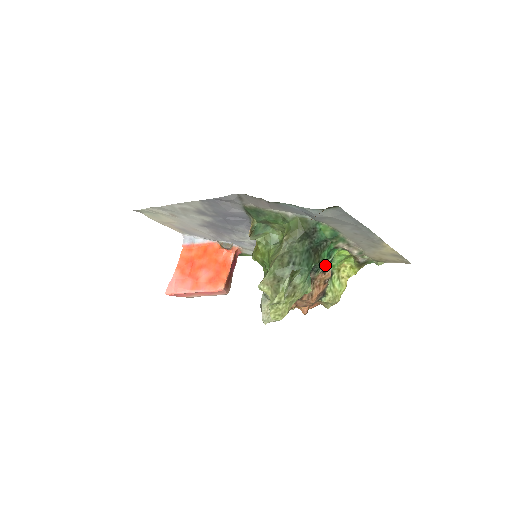
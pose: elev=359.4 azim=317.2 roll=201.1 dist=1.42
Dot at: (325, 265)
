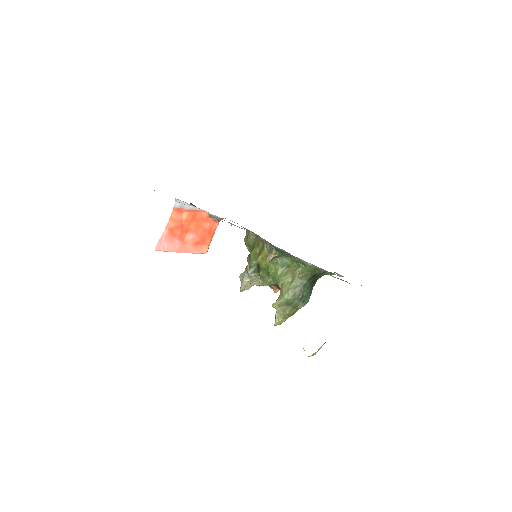
Dot at: occluded
